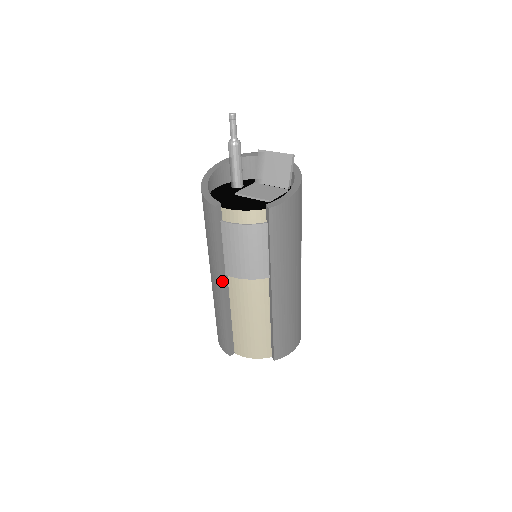
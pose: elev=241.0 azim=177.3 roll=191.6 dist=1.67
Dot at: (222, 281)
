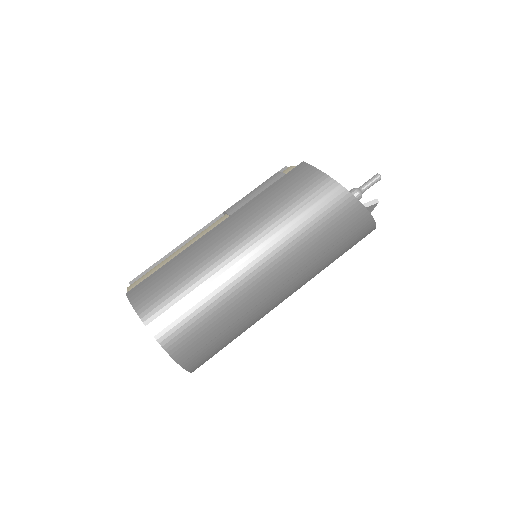
Dot at: occluded
